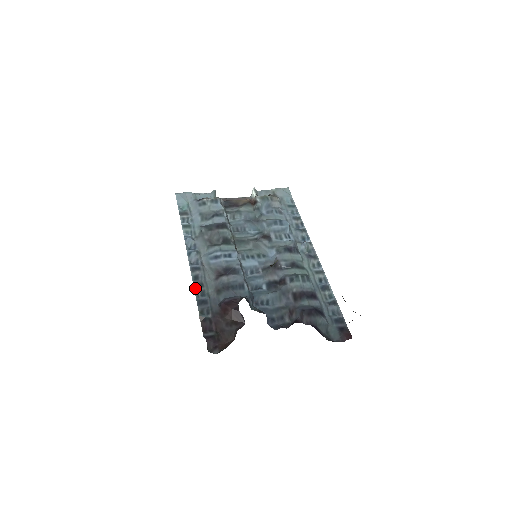
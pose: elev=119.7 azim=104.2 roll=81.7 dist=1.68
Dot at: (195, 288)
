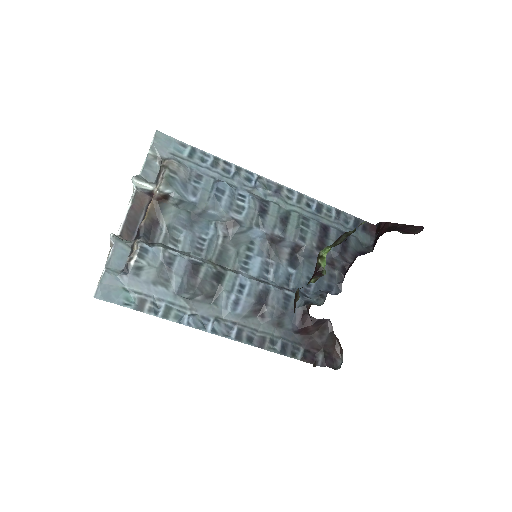
Dot at: (264, 348)
